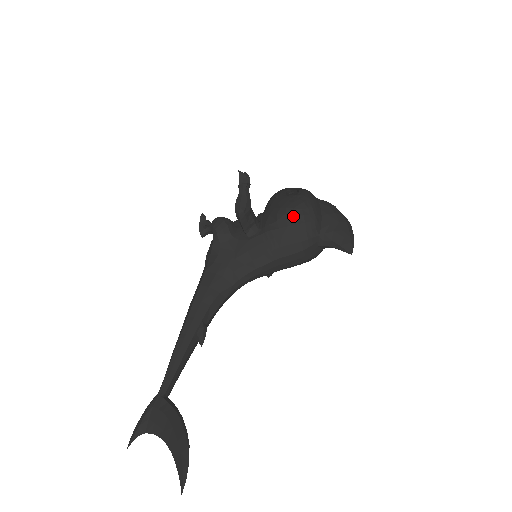
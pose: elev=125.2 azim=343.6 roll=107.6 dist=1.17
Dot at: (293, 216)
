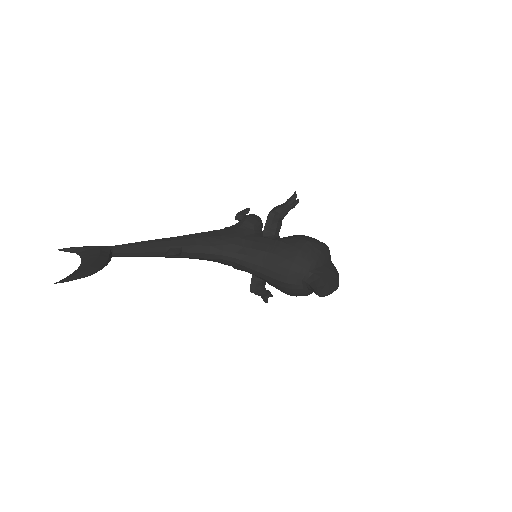
Dot at: (303, 244)
